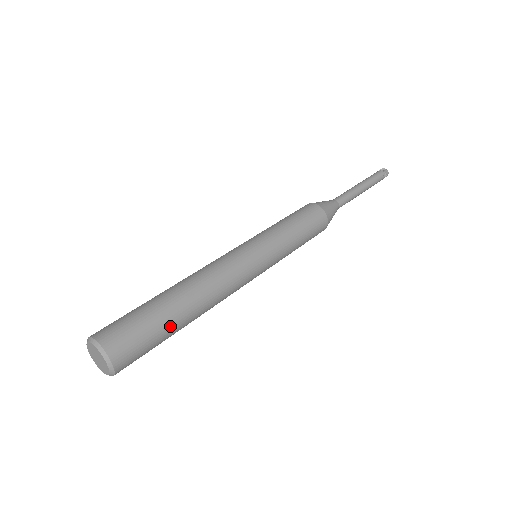
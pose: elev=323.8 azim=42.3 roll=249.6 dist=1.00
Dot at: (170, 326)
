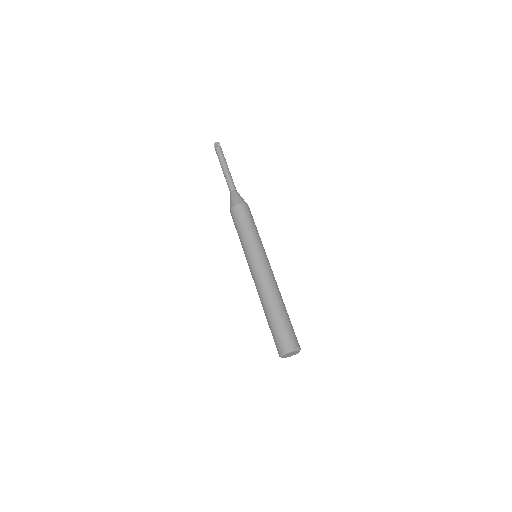
Dot at: (284, 317)
